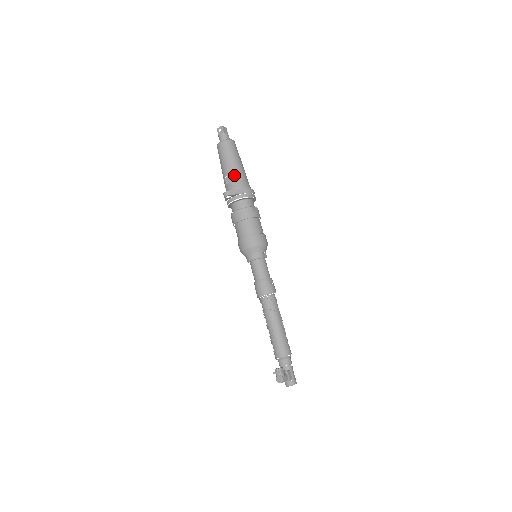
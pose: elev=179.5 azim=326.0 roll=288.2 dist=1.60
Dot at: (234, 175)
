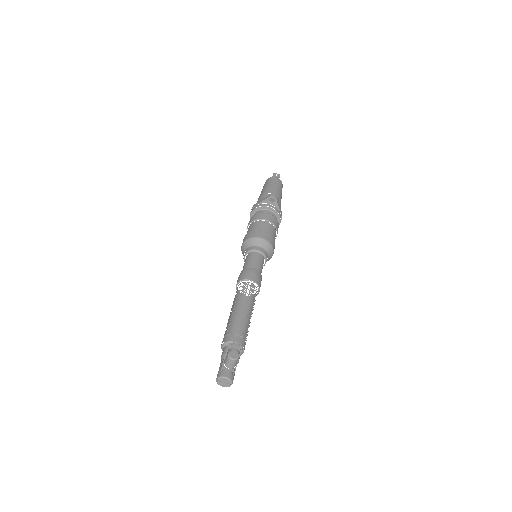
Dot at: (278, 198)
